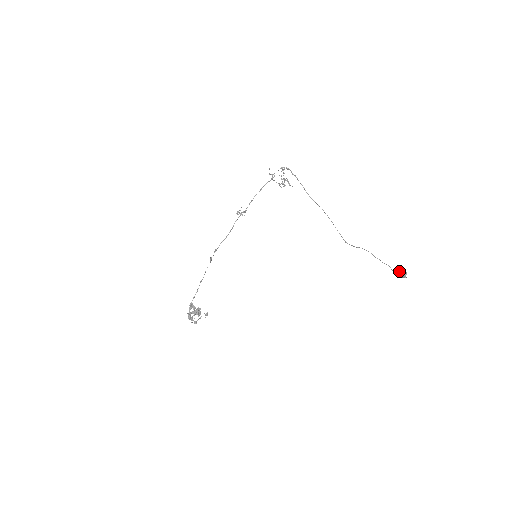
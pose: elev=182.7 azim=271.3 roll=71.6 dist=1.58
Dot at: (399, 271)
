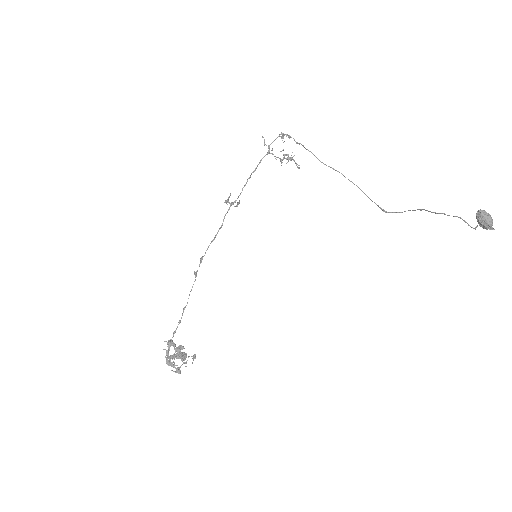
Dot at: (478, 216)
